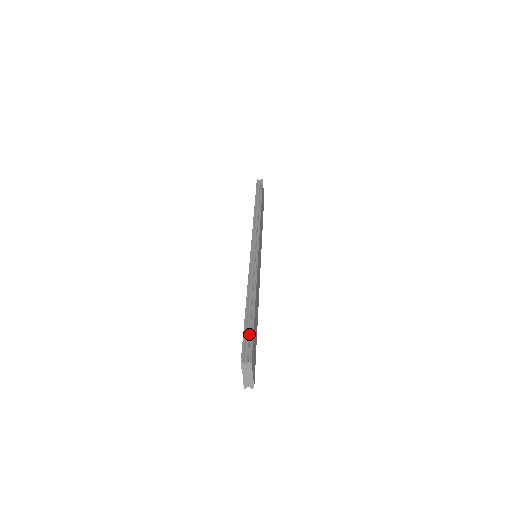
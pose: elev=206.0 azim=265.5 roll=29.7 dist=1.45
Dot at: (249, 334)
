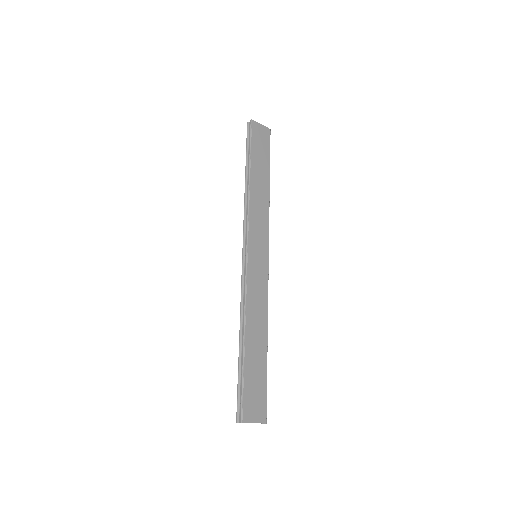
Dot at: (241, 387)
